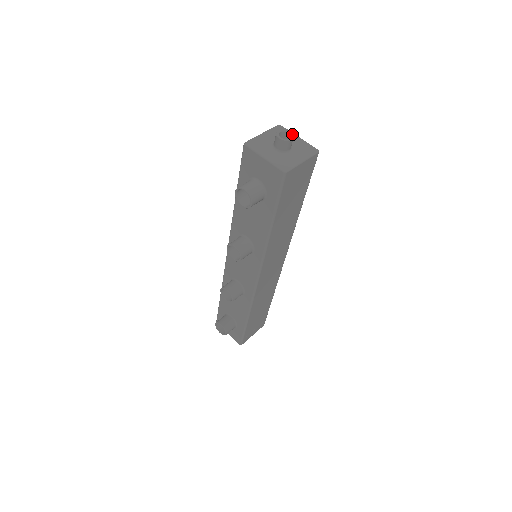
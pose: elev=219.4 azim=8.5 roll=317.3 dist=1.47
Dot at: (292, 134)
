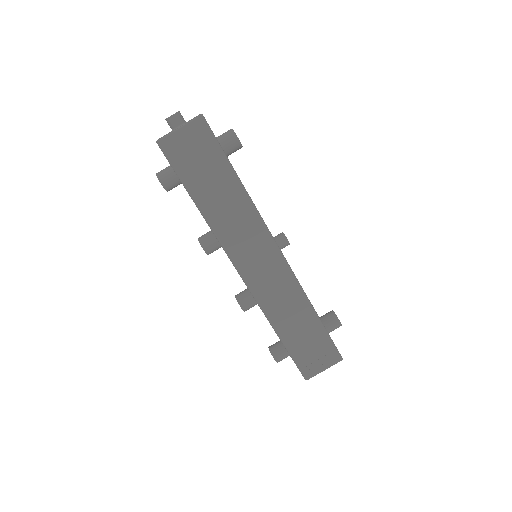
Dot at: (178, 112)
